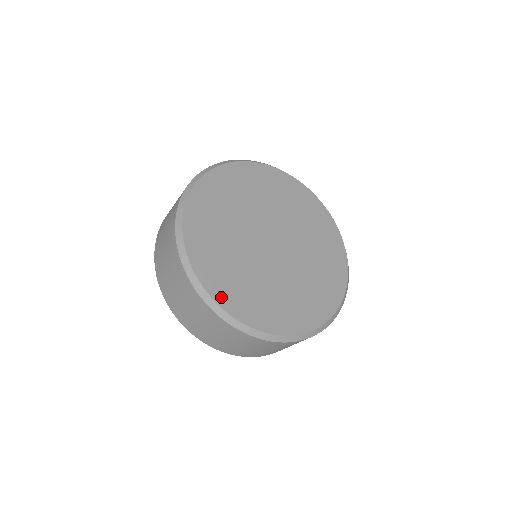
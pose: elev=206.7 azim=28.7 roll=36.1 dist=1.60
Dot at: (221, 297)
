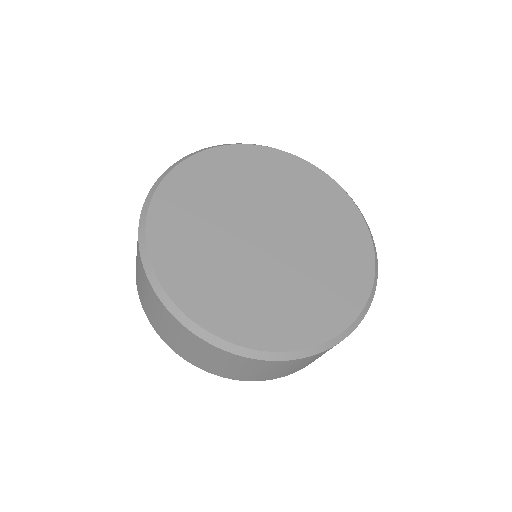
Dot at: (183, 297)
